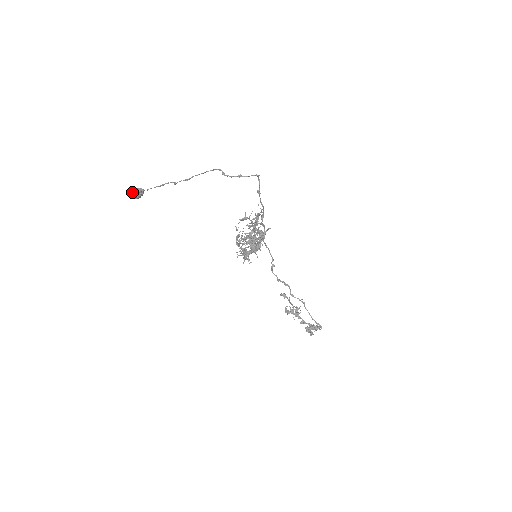
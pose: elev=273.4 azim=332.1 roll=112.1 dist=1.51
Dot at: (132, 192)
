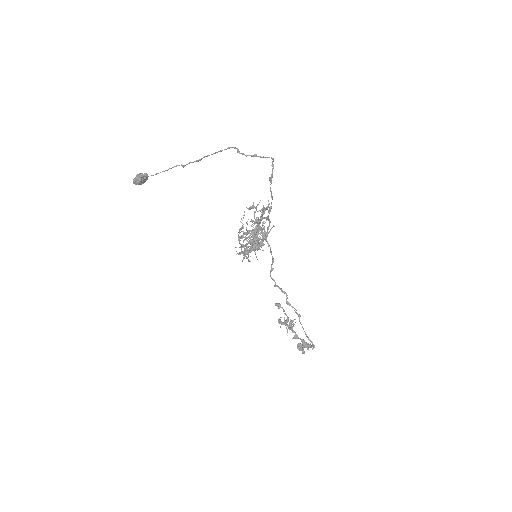
Dot at: (136, 176)
